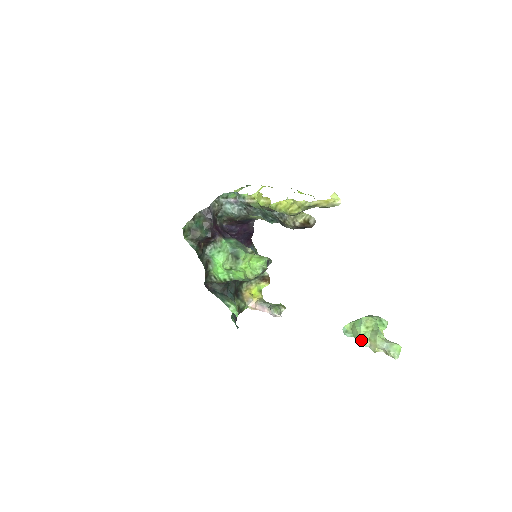
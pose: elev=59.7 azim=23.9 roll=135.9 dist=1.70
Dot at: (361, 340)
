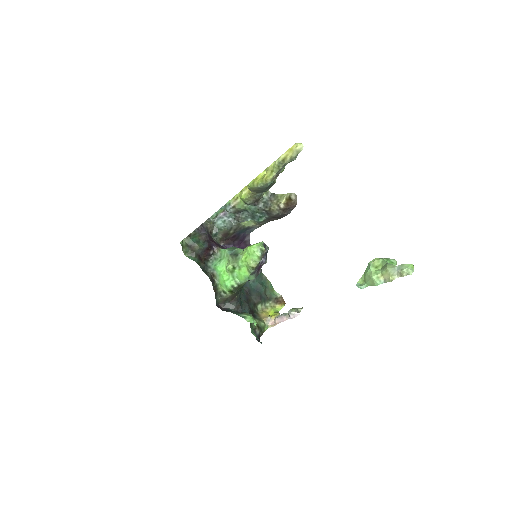
Dot at: (374, 279)
